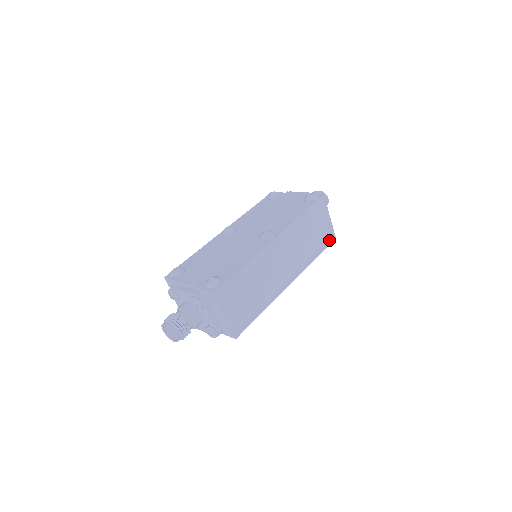
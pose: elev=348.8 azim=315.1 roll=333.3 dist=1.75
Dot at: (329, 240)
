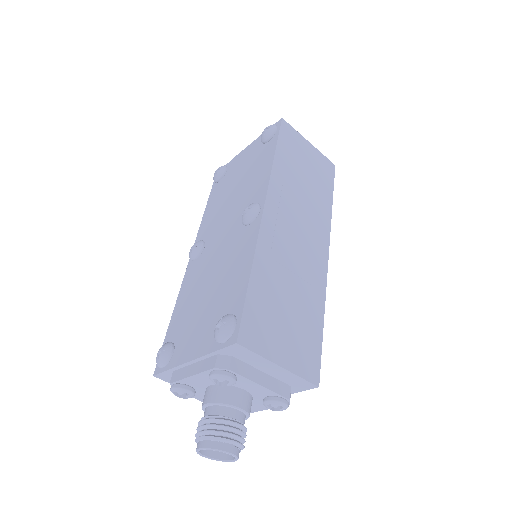
Dot at: (330, 172)
